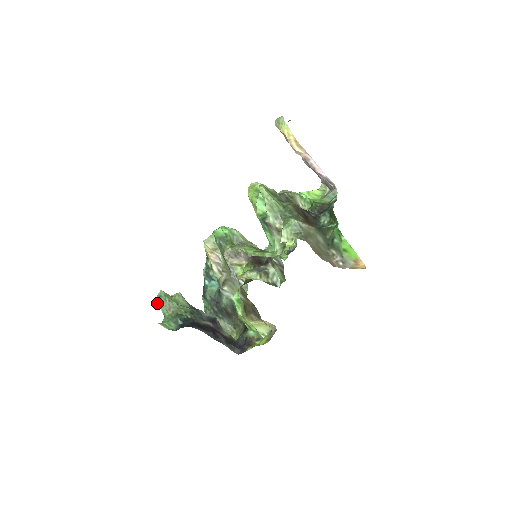
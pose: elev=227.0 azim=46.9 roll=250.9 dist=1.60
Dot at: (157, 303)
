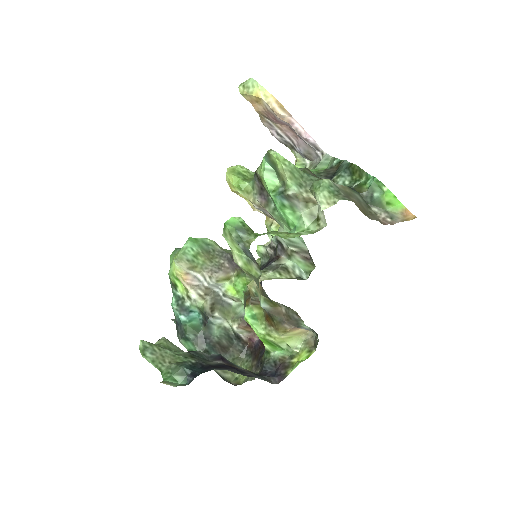
Dot at: (145, 358)
